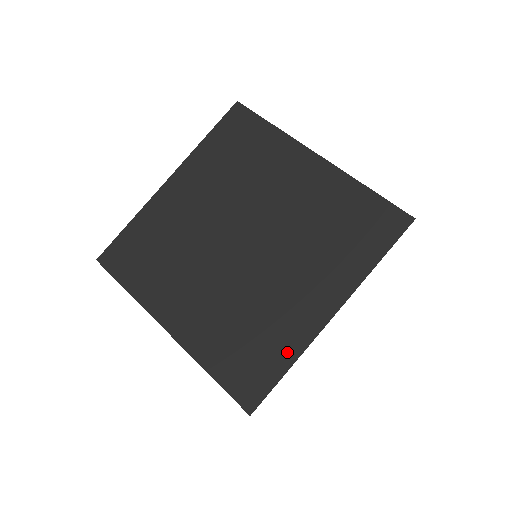
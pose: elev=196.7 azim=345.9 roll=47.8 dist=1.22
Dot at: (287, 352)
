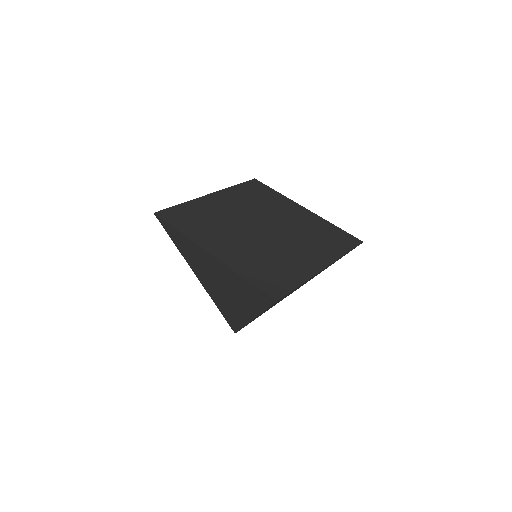
Dot at: (298, 277)
